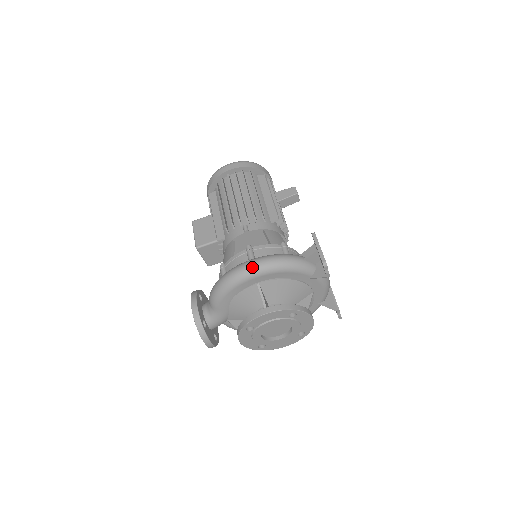
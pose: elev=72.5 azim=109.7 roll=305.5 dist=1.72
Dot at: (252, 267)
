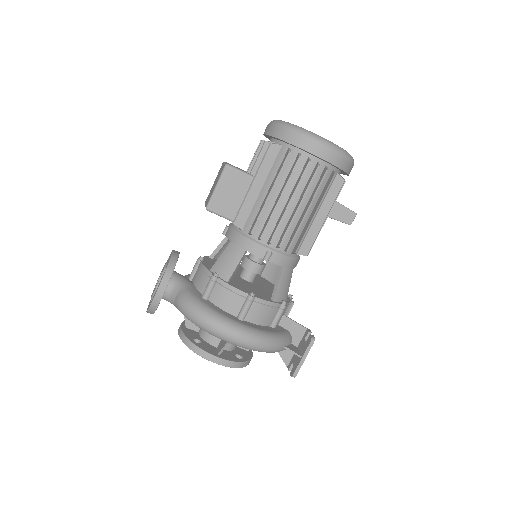
Dot at: (236, 341)
